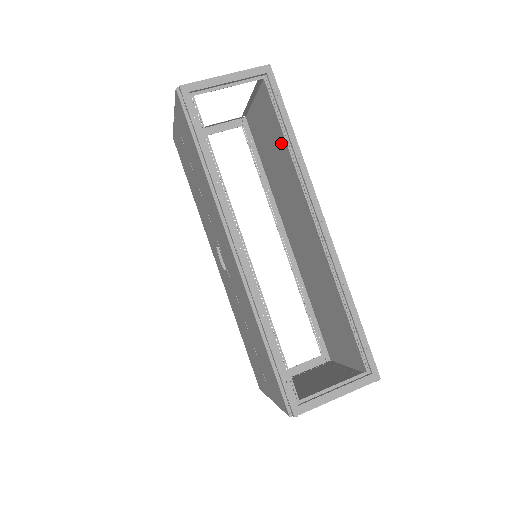
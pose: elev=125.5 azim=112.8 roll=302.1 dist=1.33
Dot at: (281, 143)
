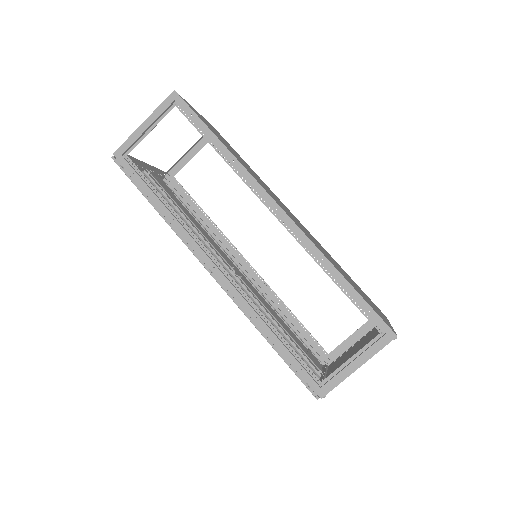
Dot at: (228, 147)
